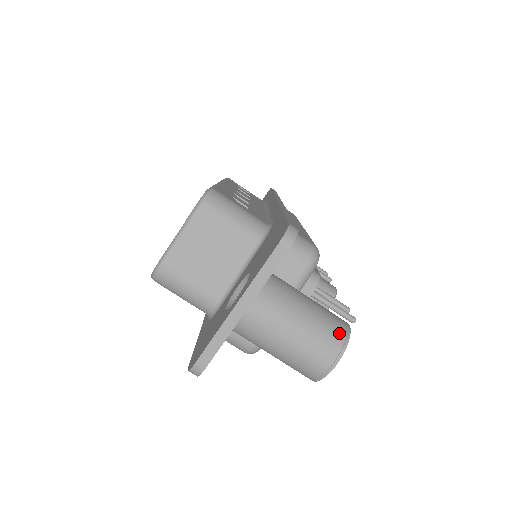
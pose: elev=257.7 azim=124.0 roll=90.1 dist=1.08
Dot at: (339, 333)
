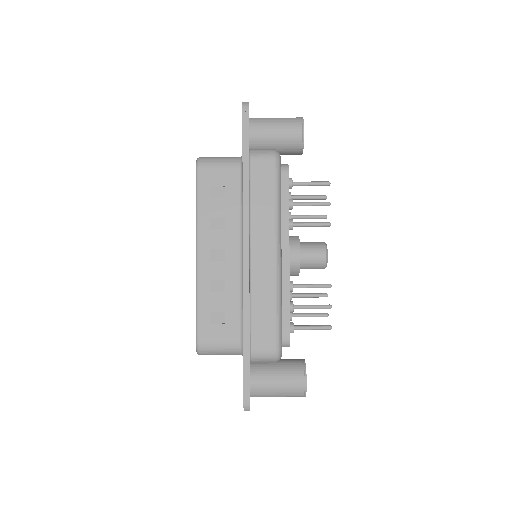
Dot at: occluded
